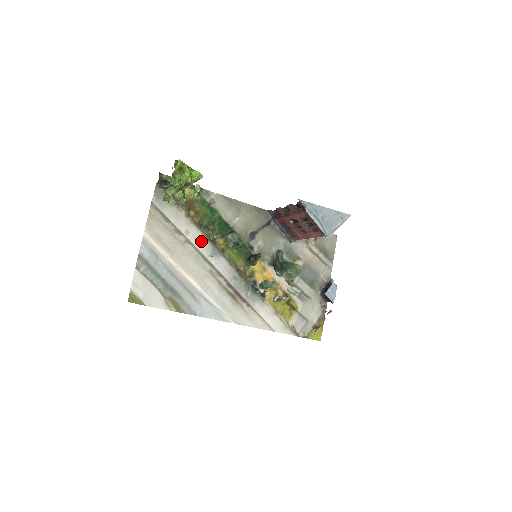
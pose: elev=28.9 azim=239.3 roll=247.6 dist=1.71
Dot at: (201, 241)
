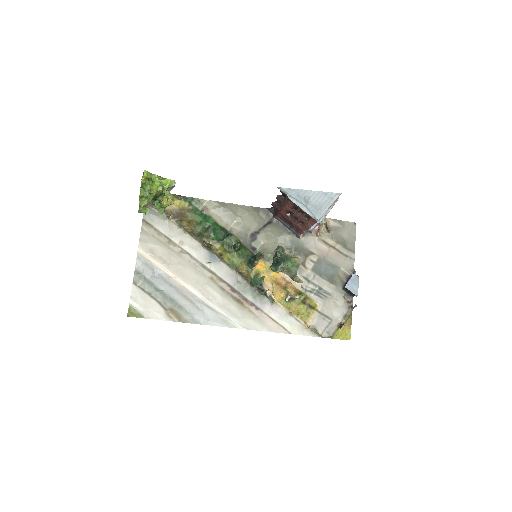
Dot at: (197, 249)
